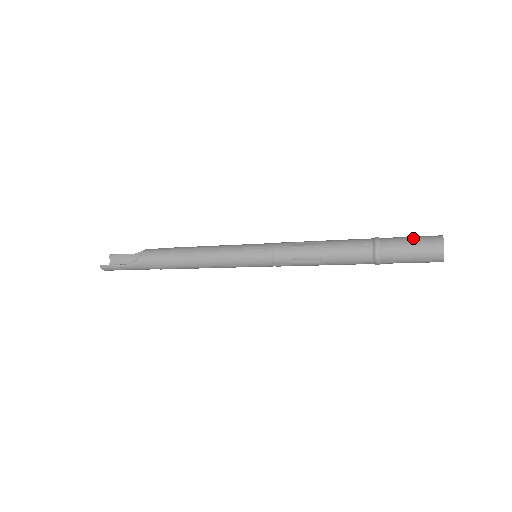
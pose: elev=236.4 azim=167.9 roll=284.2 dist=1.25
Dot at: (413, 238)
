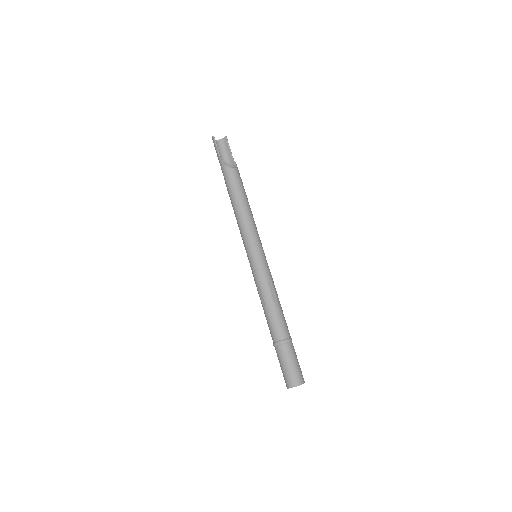
Dot at: (296, 365)
